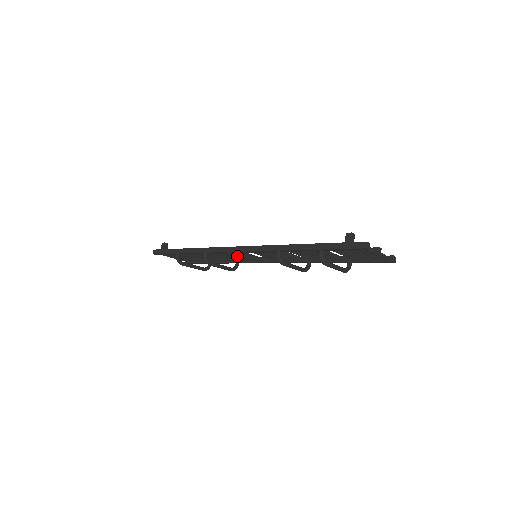
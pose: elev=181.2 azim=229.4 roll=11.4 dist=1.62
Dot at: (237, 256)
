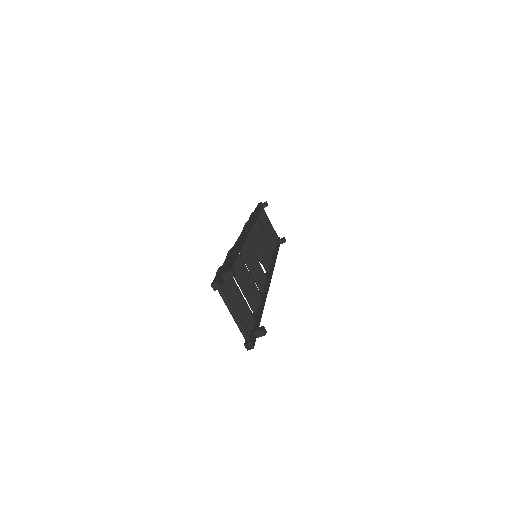
Dot at: occluded
